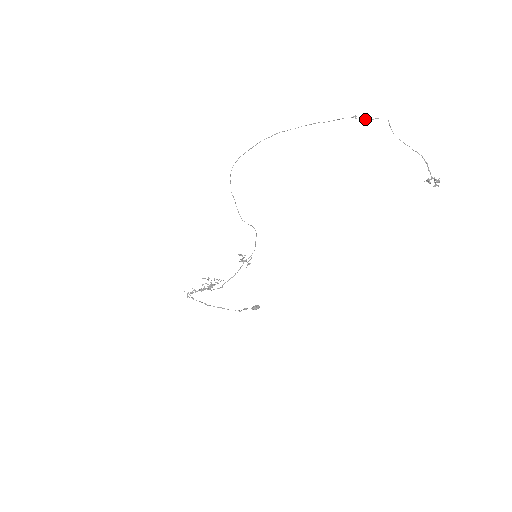
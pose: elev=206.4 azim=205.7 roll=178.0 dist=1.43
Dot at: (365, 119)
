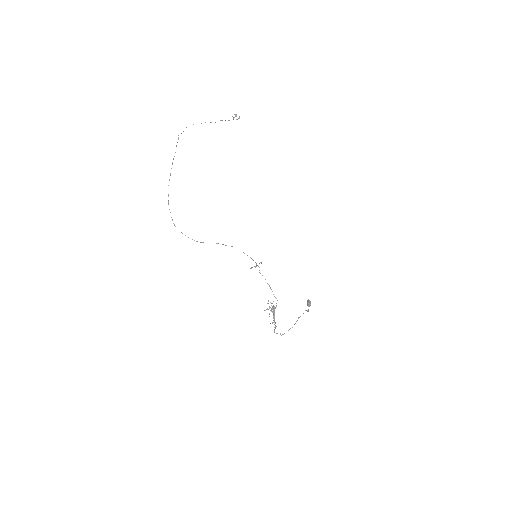
Dot at: occluded
